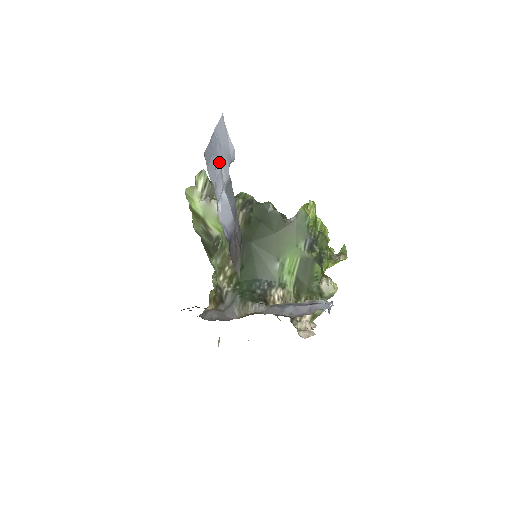
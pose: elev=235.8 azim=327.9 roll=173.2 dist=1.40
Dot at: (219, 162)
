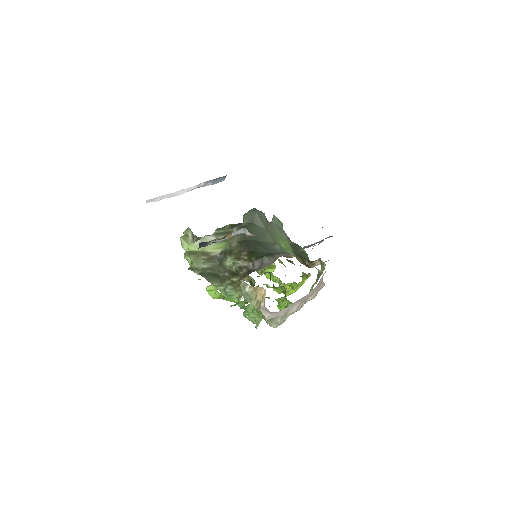
Dot at: occluded
